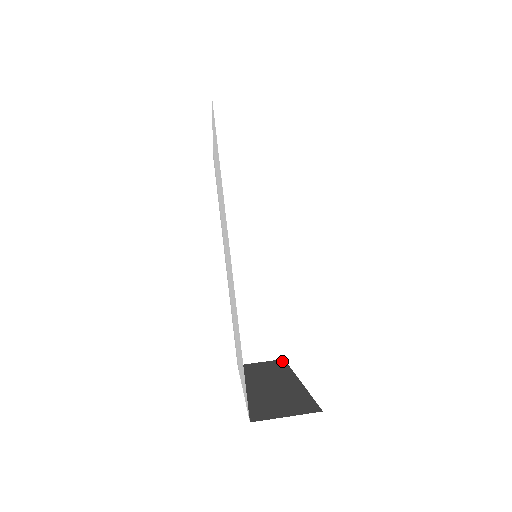
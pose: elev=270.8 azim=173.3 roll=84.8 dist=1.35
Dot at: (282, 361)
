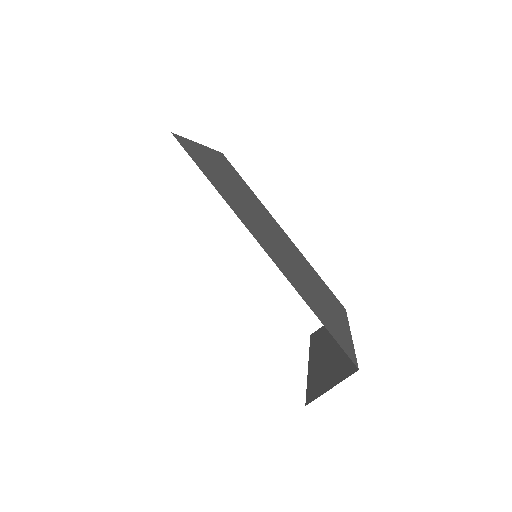
Dot at: occluded
